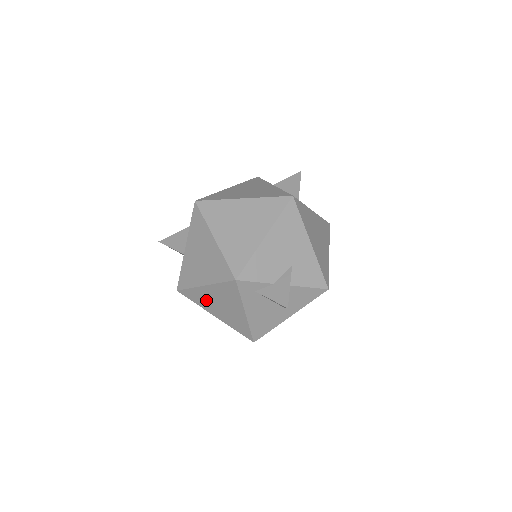
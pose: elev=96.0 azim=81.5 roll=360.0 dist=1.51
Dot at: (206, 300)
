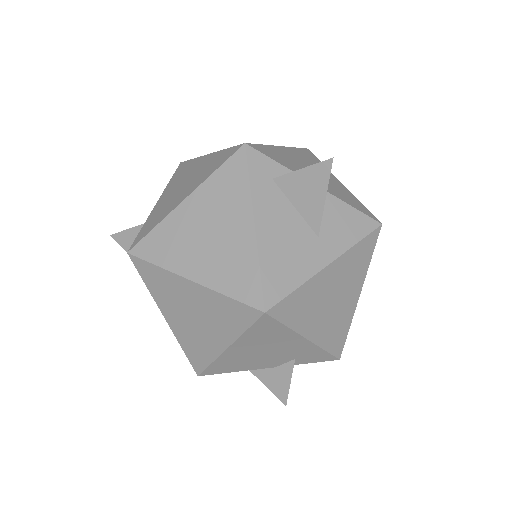
Dot at: (181, 239)
